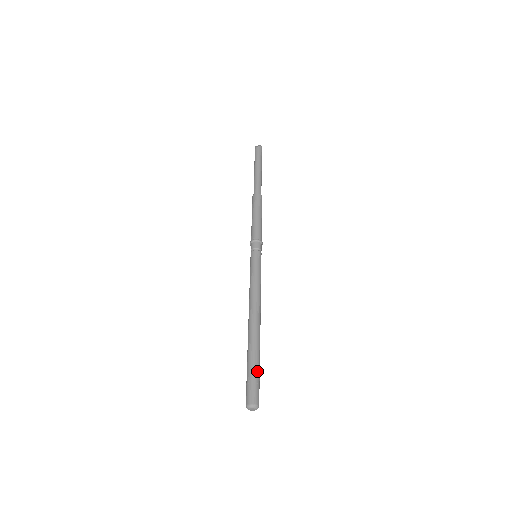
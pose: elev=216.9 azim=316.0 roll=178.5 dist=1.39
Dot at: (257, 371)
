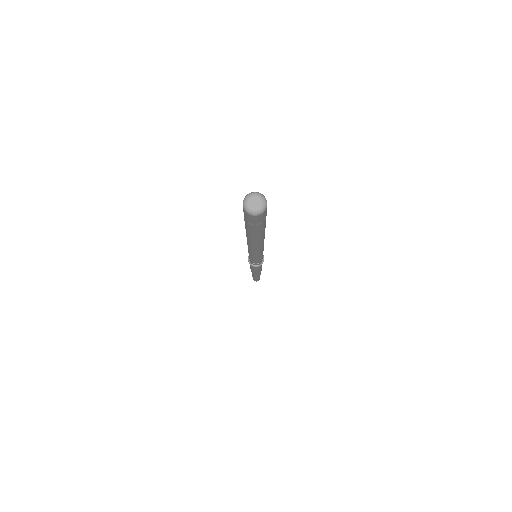
Dot at: occluded
